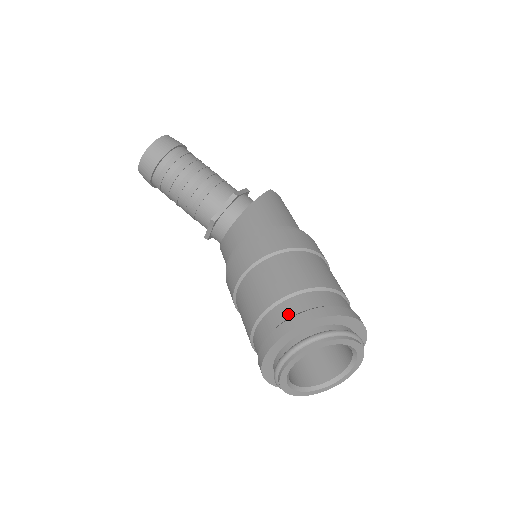
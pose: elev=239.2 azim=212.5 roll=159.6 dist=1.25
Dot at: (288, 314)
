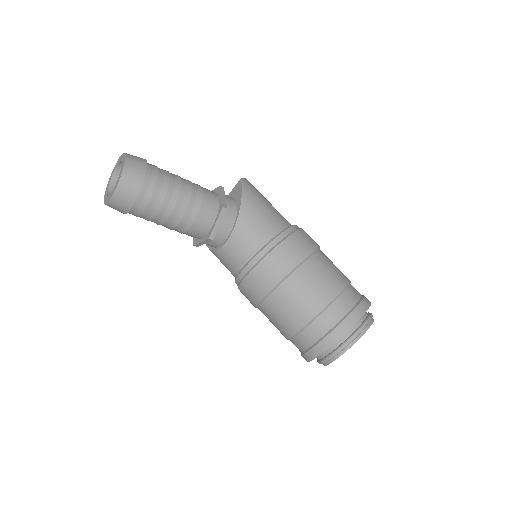
Dot at: (329, 325)
